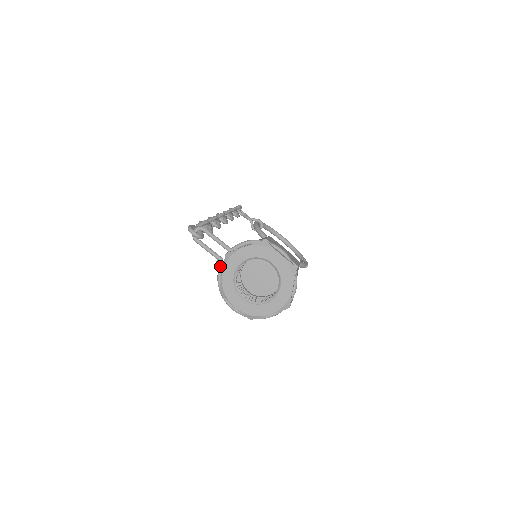
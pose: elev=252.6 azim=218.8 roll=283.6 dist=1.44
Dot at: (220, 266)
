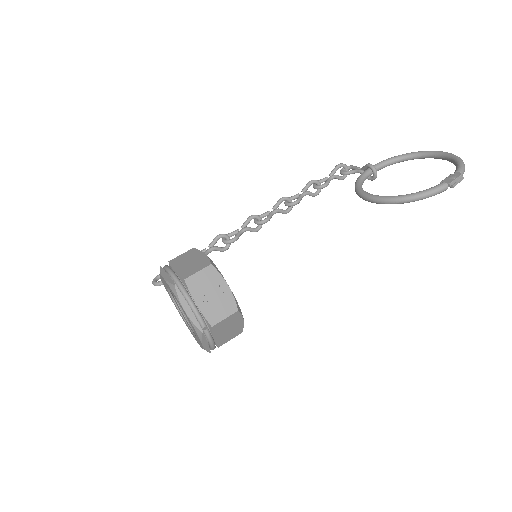
Dot at: occluded
